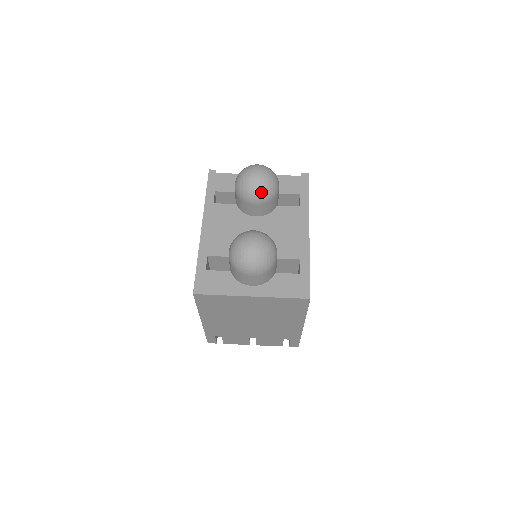
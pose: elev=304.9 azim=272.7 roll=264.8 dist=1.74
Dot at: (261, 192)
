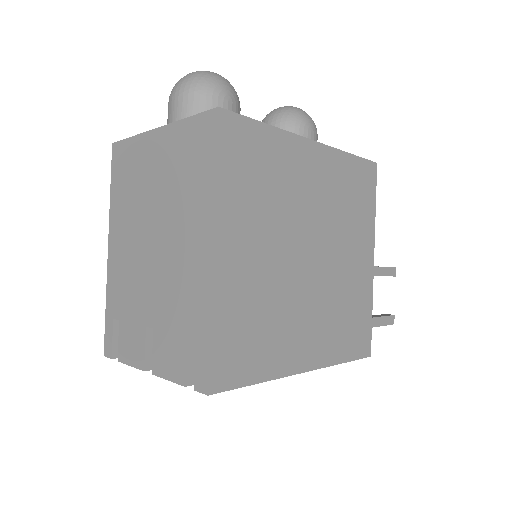
Dot at: (278, 112)
